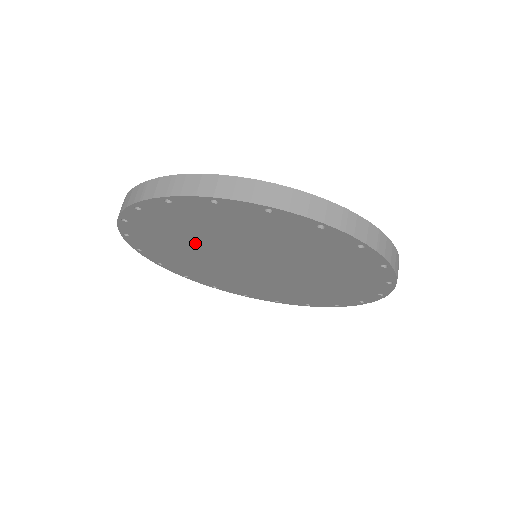
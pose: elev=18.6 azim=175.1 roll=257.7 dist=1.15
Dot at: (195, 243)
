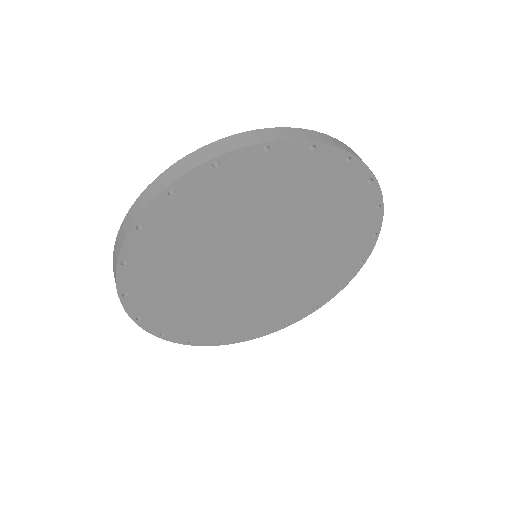
Dot at: (208, 297)
